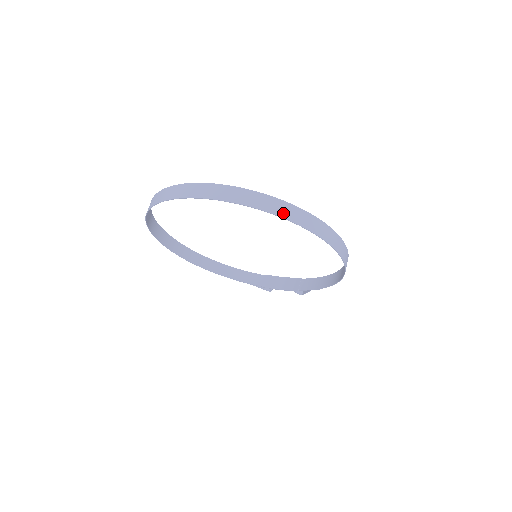
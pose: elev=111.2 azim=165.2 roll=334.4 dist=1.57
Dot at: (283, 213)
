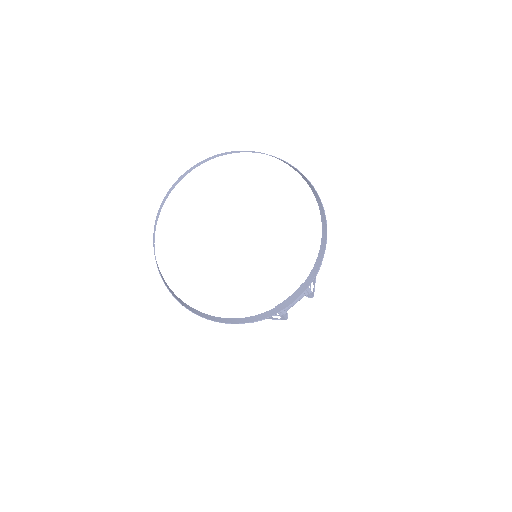
Dot at: (255, 152)
